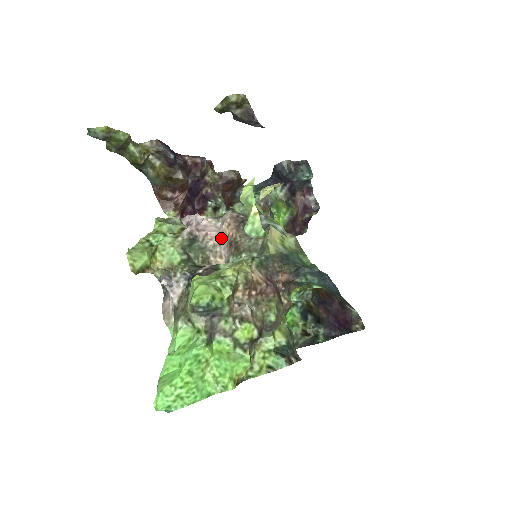
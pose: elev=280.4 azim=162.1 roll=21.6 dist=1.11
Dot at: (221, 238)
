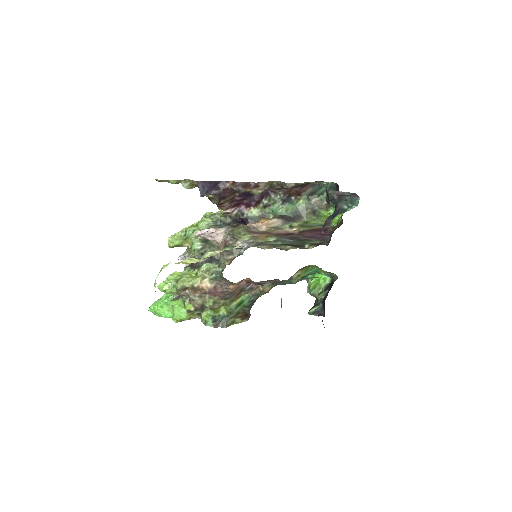
Dot at: (220, 246)
